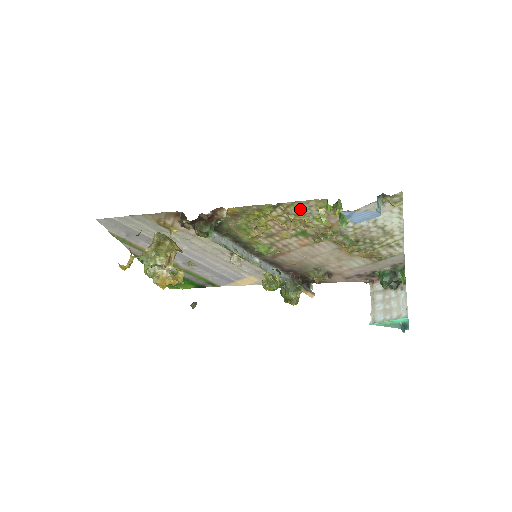
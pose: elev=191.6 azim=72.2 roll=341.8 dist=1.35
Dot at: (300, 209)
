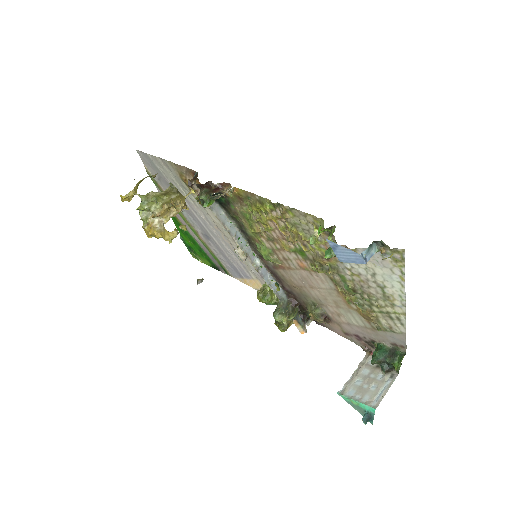
Dot at: (299, 220)
